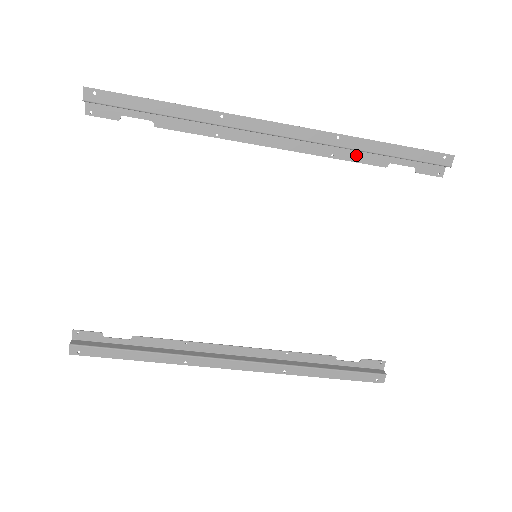
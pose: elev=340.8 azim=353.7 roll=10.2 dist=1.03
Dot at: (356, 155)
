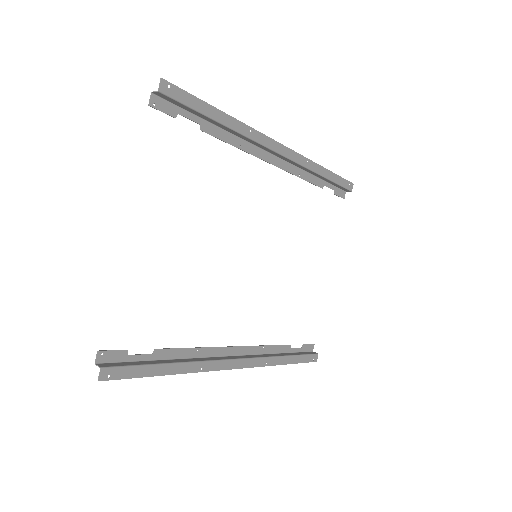
Dot at: (310, 177)
